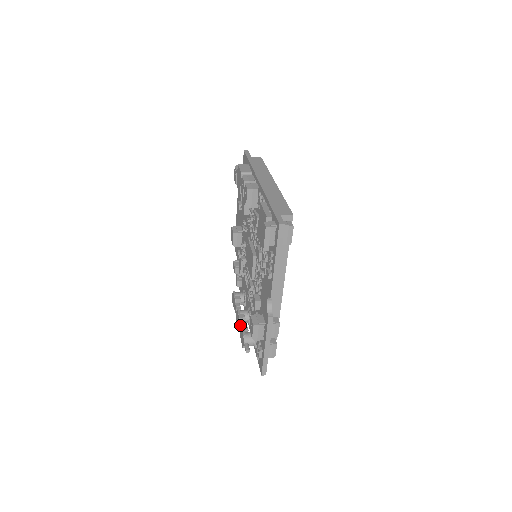
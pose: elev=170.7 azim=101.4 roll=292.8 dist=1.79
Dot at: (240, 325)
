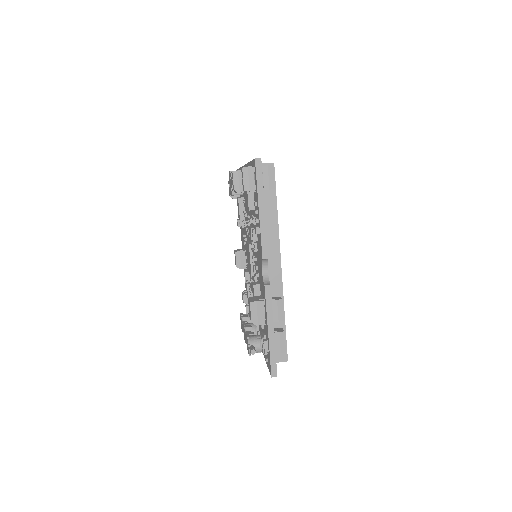
Dot at: (245, 333)
